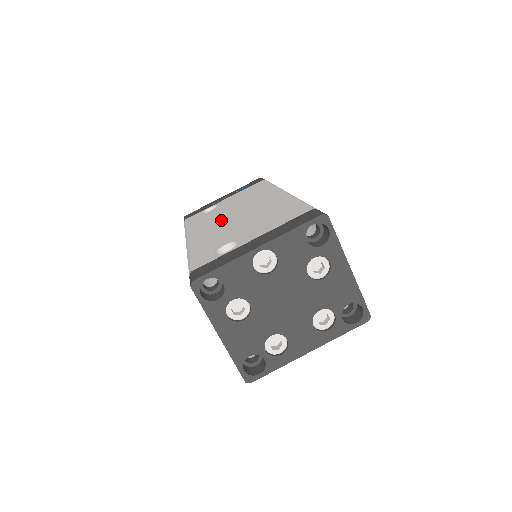
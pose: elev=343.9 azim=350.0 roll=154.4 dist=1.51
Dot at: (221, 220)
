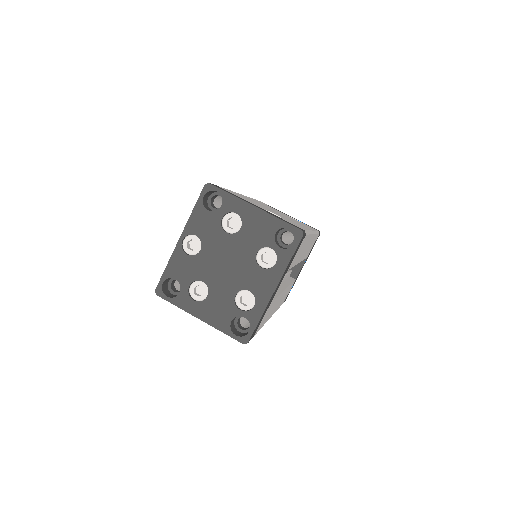
Dot at: occluded
